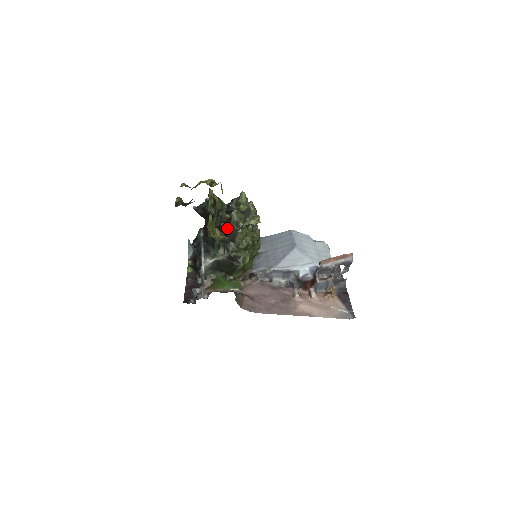
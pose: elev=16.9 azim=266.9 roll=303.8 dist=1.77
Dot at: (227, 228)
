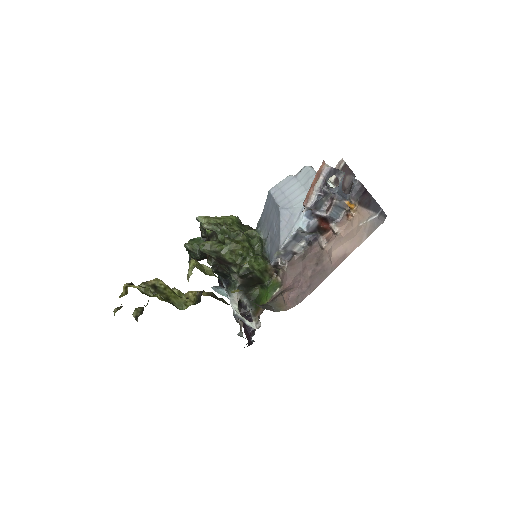
Dot at: (214, 260)
